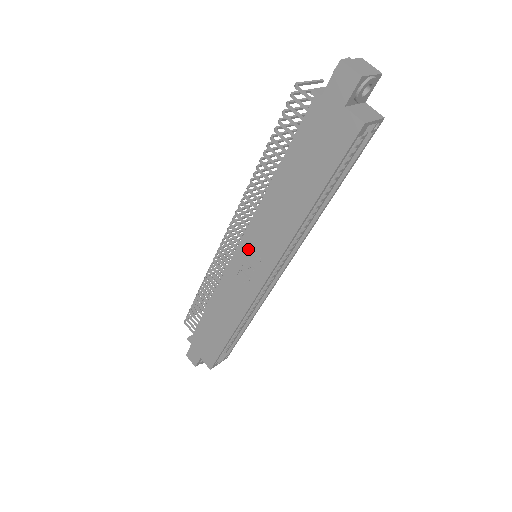
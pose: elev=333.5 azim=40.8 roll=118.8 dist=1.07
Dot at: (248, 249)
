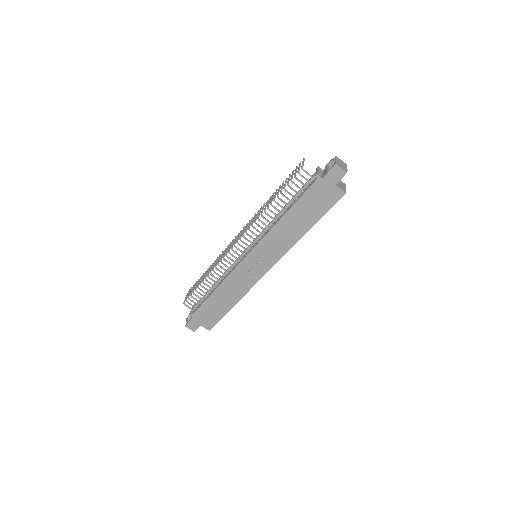
Dot at: (257, 254)
